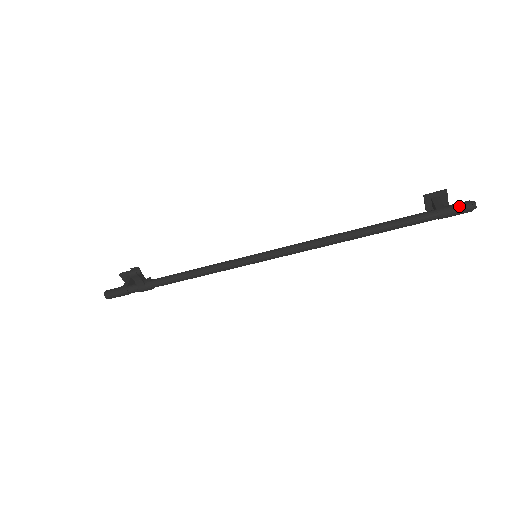
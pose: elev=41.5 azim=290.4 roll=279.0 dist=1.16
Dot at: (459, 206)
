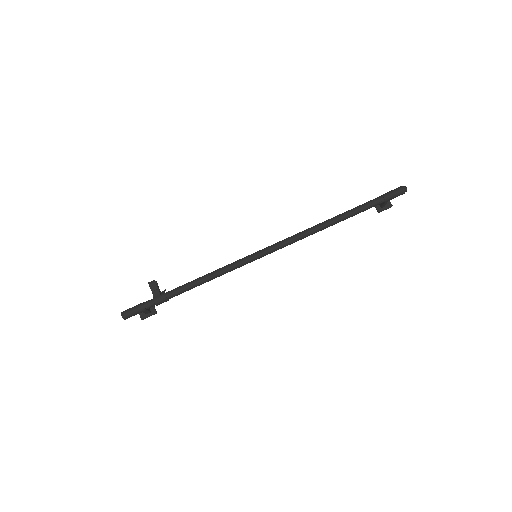
Dot at: (394, 189)
